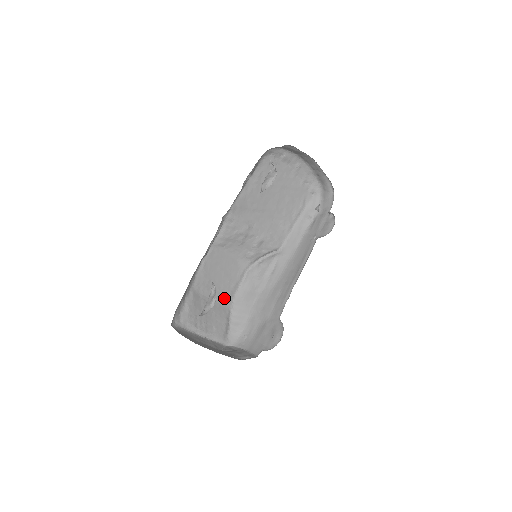
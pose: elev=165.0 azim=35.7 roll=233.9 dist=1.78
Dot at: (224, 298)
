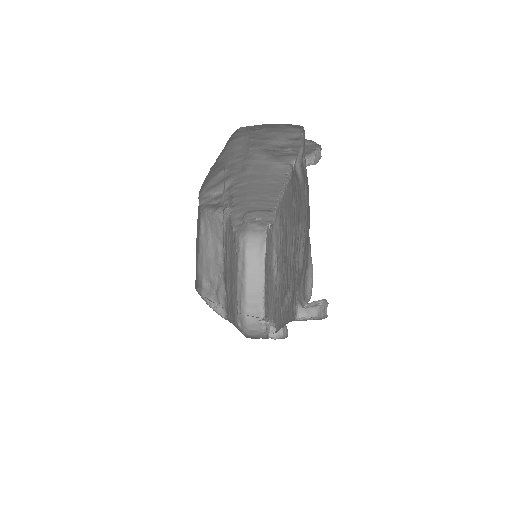
Dot at: occluded
